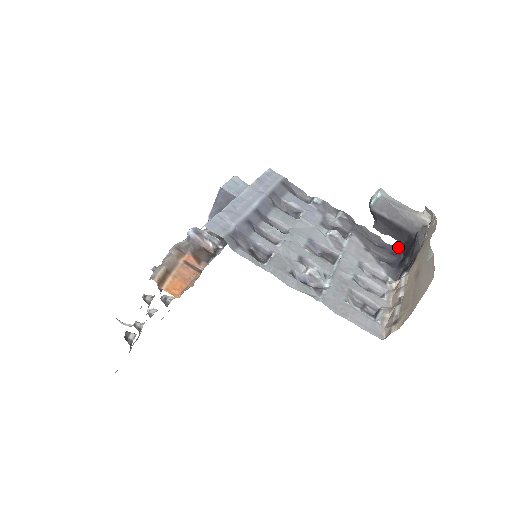
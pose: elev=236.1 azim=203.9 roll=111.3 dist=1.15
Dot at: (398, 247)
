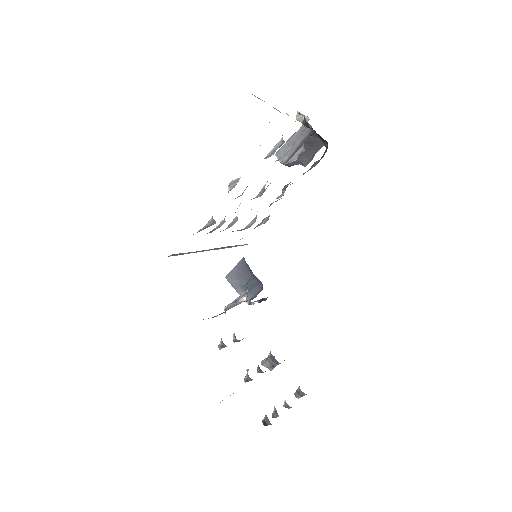
Dot at: (326, 148)
